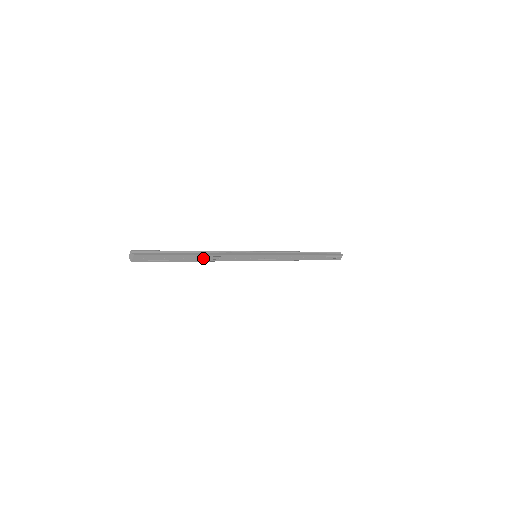
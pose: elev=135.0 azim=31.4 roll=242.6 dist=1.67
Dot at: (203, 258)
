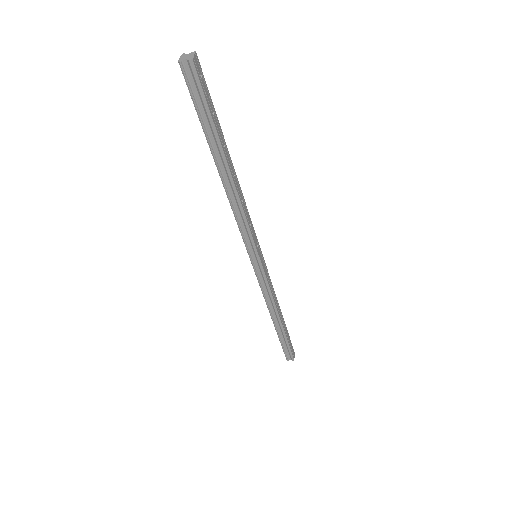
Dot at: (234, 177)
